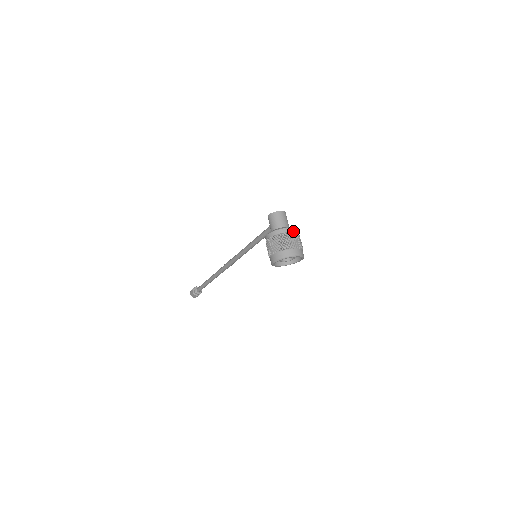
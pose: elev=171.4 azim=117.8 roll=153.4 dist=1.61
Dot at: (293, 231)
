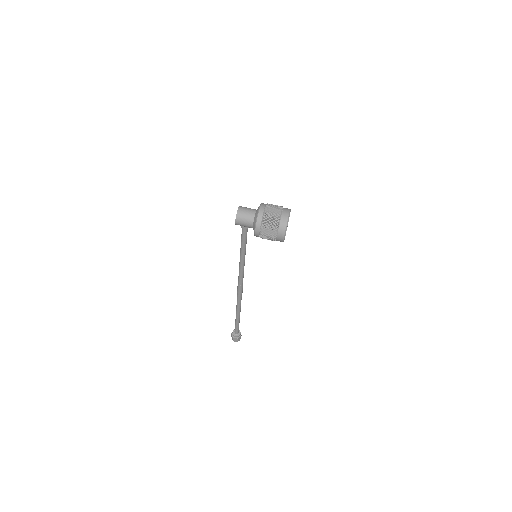
Dot at: (264, 207)
